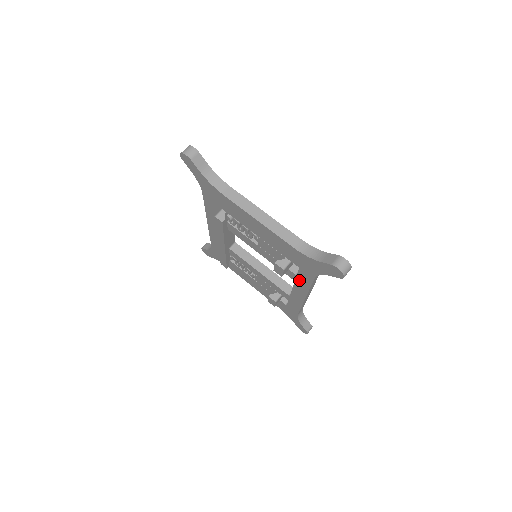
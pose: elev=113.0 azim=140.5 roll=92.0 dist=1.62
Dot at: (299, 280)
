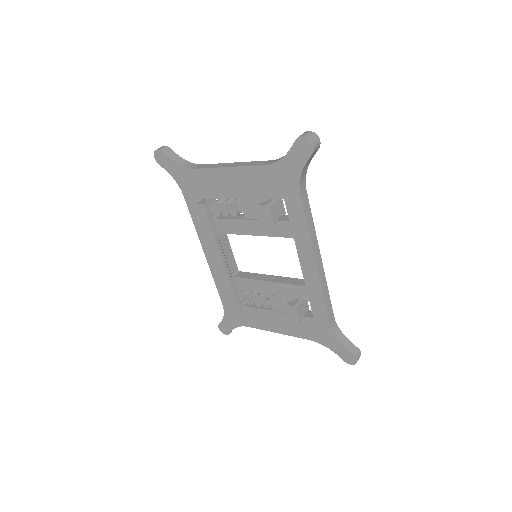
Dot at: (295, 228)
